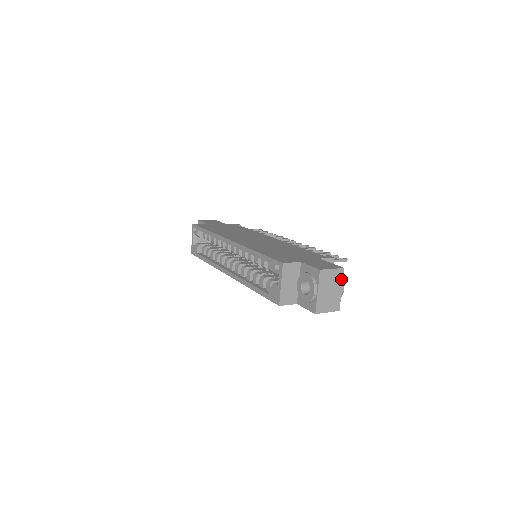
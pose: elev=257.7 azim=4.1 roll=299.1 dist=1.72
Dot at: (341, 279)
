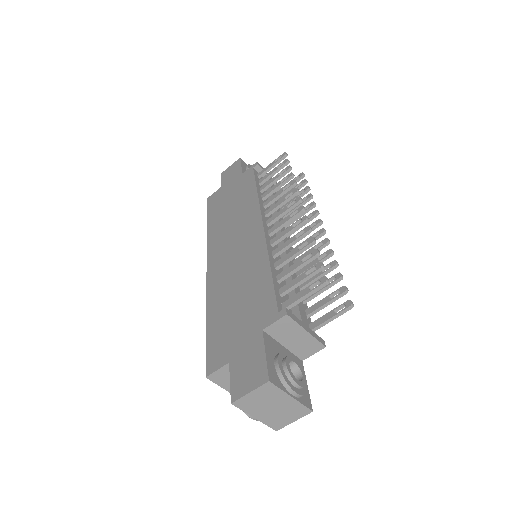
Dot at: (277, 391)
